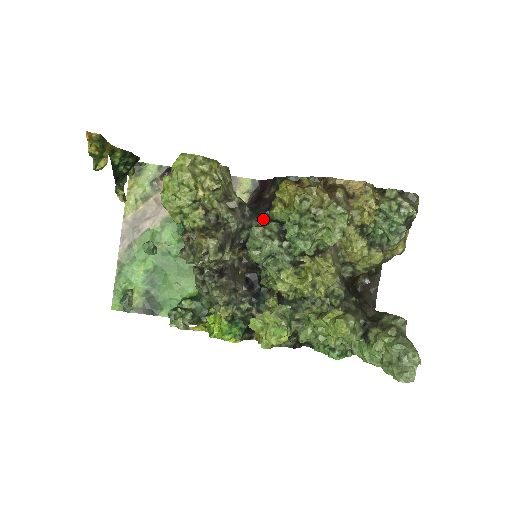
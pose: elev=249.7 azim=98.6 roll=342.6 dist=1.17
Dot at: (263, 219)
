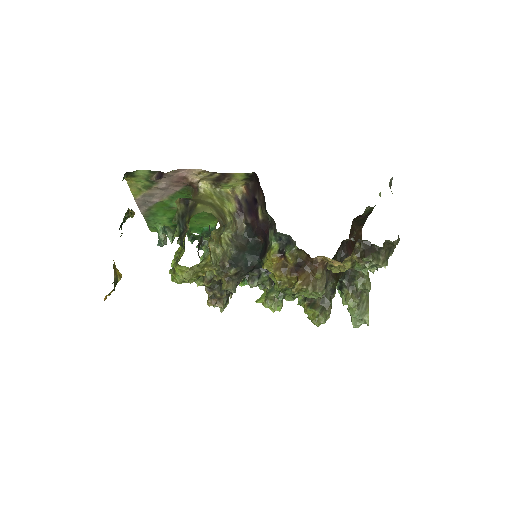
Dot at: (257, 269)
